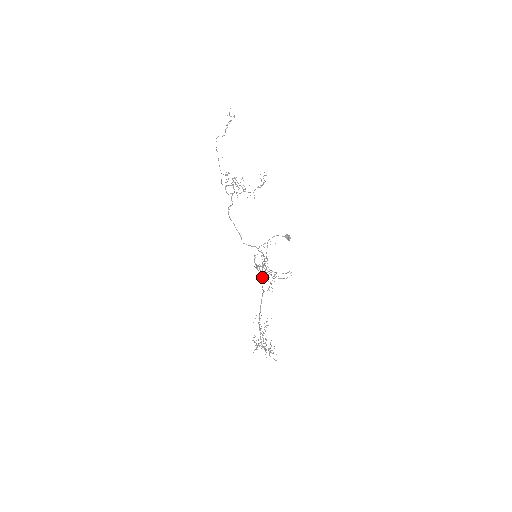
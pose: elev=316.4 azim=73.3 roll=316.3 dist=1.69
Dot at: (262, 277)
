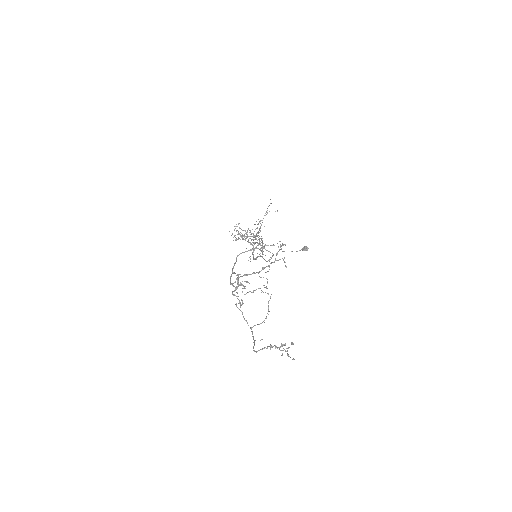
Dot at: occluded
